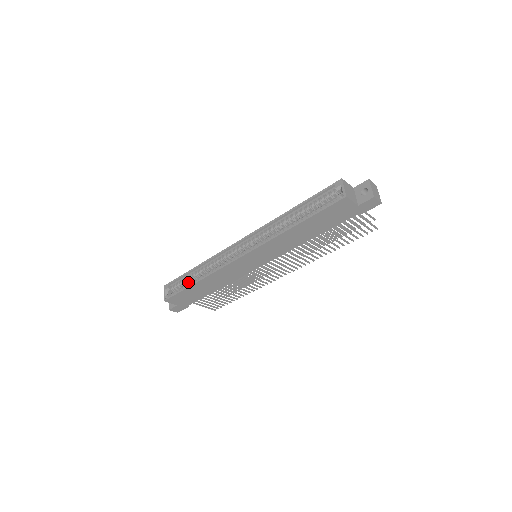
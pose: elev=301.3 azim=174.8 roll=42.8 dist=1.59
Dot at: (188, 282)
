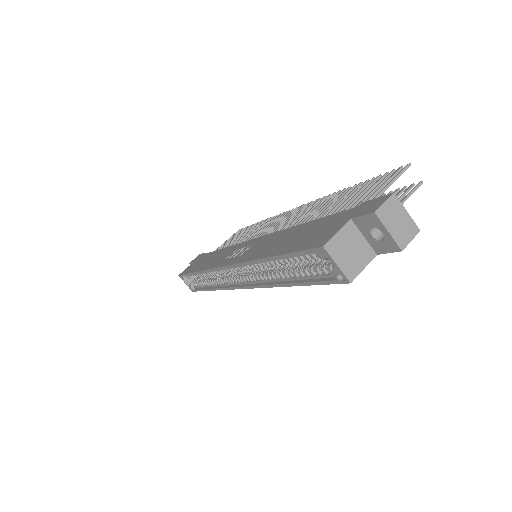
Dot at: occluded
